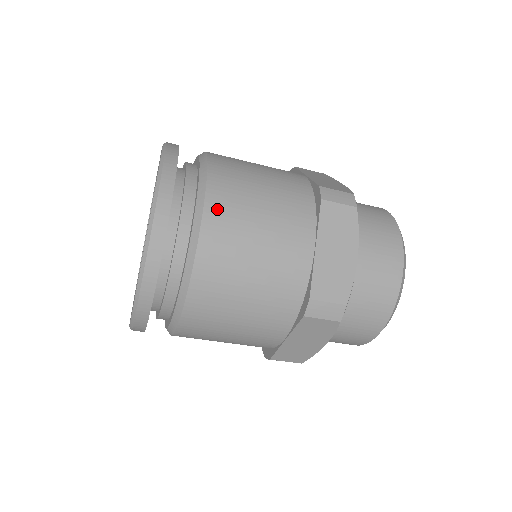
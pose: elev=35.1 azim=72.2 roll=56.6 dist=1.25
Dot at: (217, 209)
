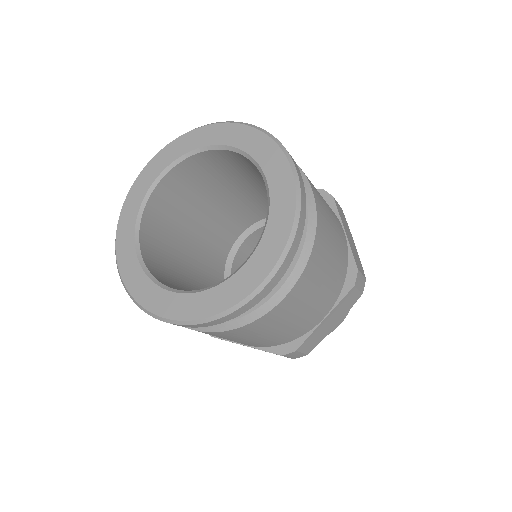
Dot at: (304, 282)
